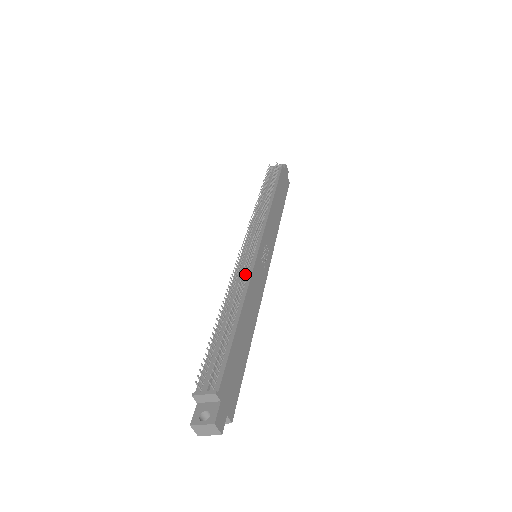
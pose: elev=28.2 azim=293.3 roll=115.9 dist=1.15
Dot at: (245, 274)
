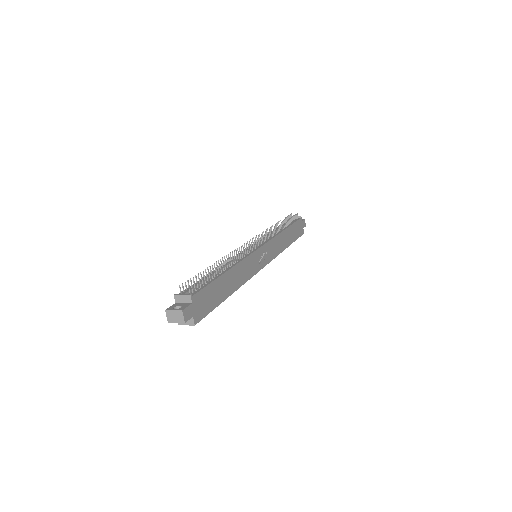
Dot at: (242, 255)
